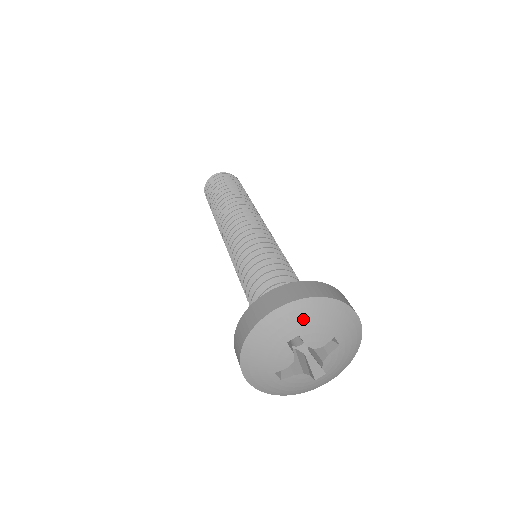
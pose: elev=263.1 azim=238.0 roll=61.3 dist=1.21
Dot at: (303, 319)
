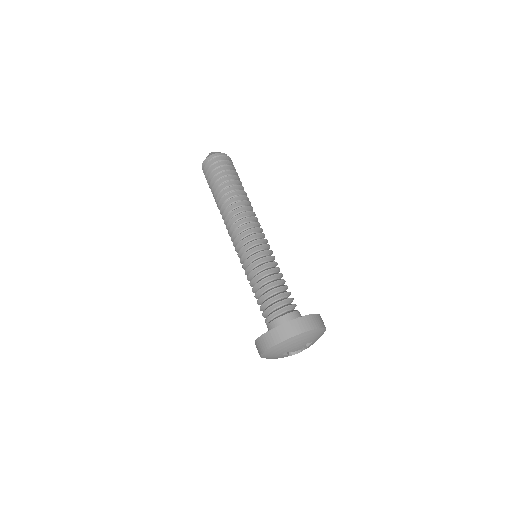
Dot at: (287, 347)
